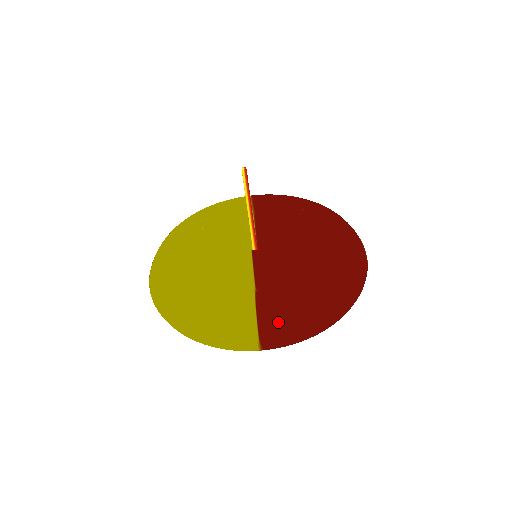
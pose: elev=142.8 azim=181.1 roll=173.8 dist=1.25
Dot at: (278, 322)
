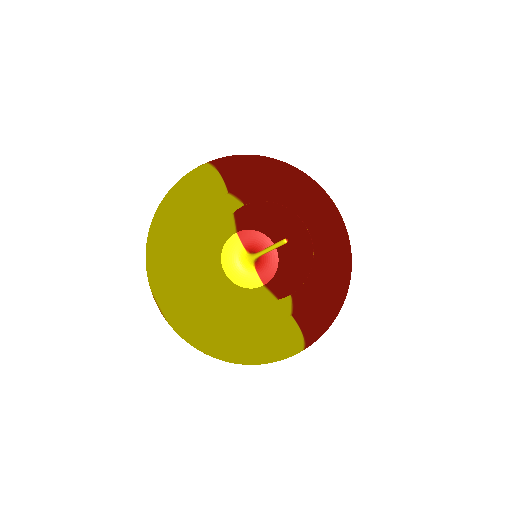
Dot at: (318, 336)
